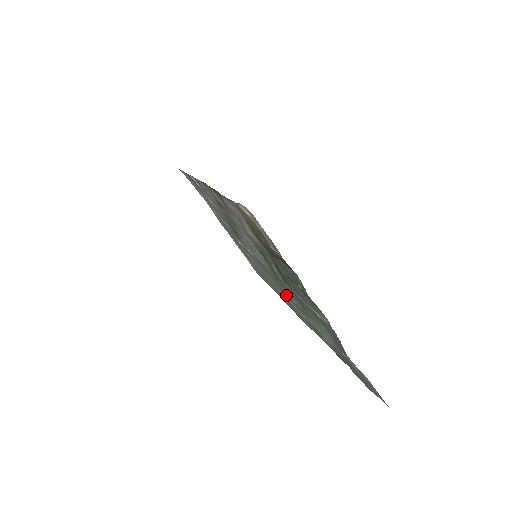
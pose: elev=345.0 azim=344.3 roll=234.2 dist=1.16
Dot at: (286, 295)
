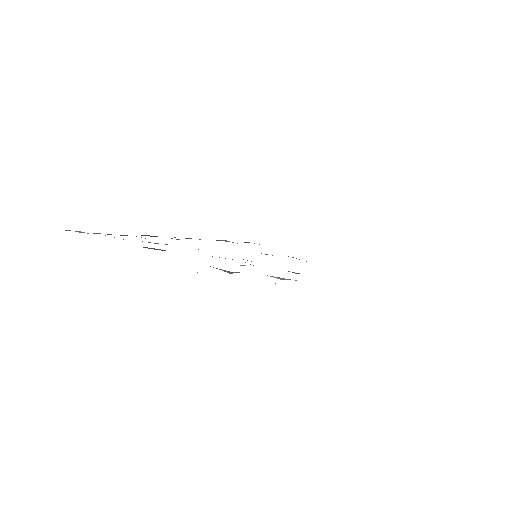
Dot at: occluded
